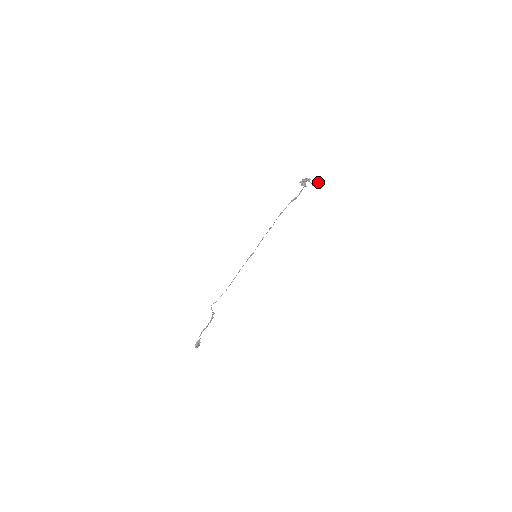
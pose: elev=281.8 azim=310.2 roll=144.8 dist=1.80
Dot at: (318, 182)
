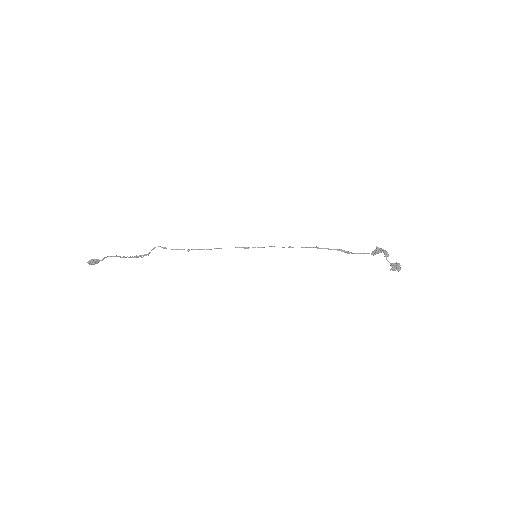
Dot at: (400, 268)
